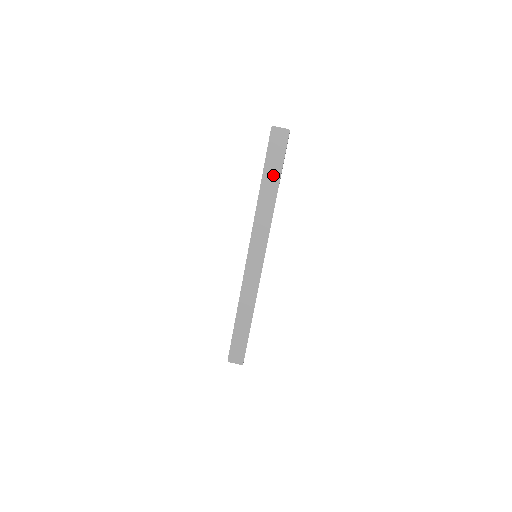
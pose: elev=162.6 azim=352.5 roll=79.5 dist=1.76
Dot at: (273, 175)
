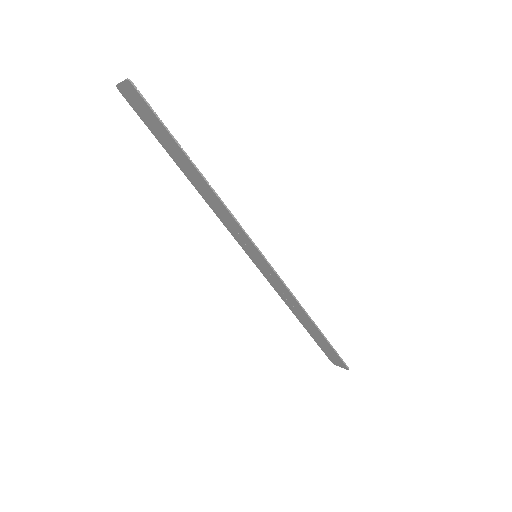
Dot at: (177, 153)
